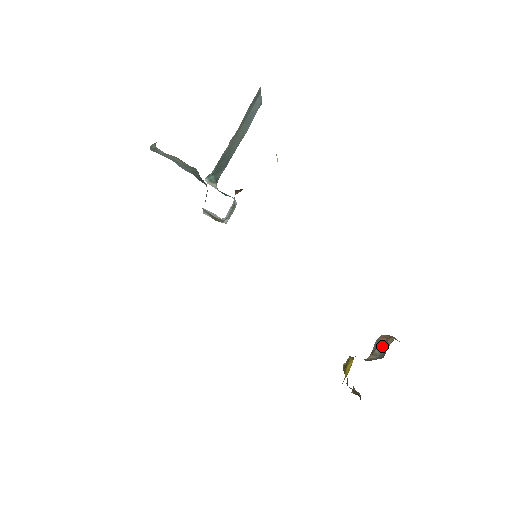
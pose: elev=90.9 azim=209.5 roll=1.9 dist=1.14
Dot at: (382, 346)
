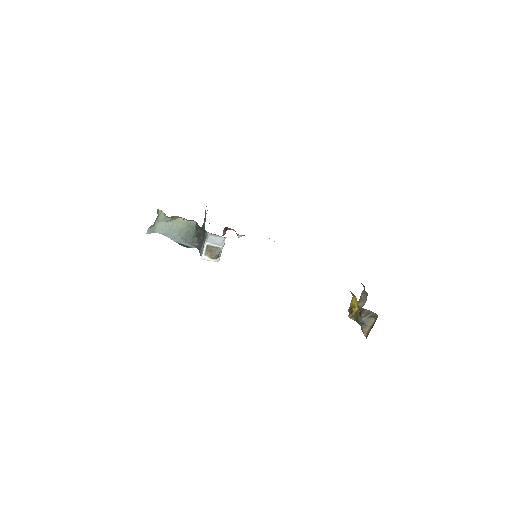
Dot at: (361, 301)
